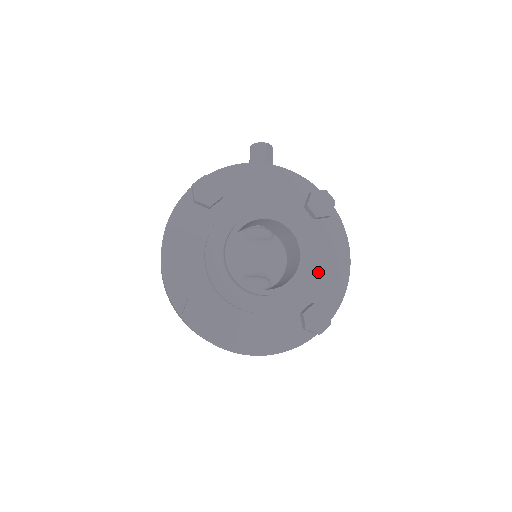
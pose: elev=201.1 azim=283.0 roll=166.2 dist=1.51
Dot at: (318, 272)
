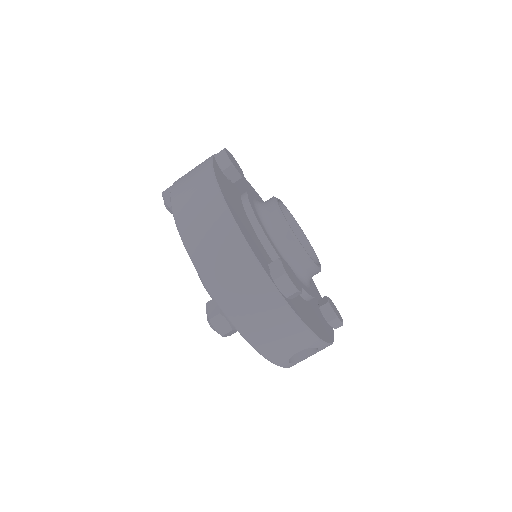
Dot at: occluded
